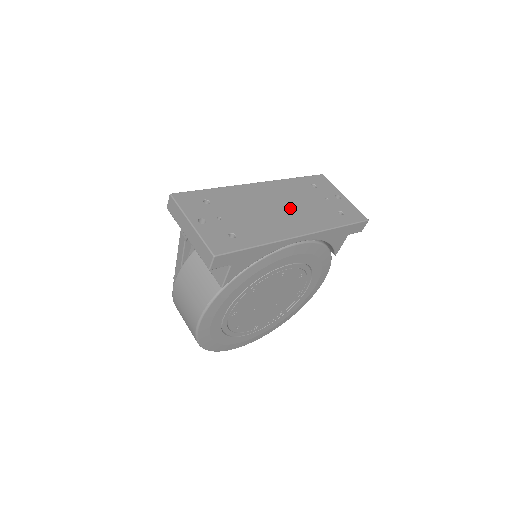
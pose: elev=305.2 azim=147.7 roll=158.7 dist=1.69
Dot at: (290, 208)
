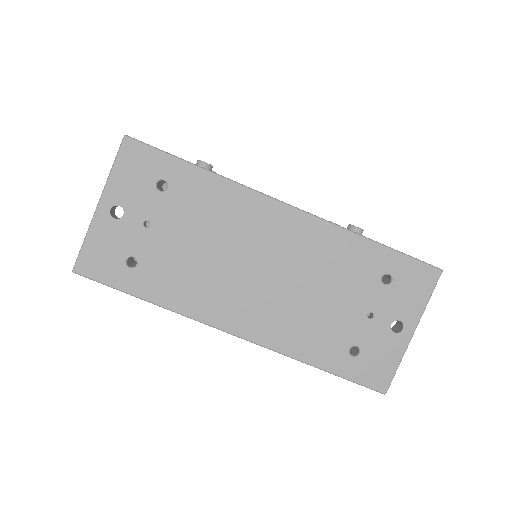
Dot at: (280, 285)
